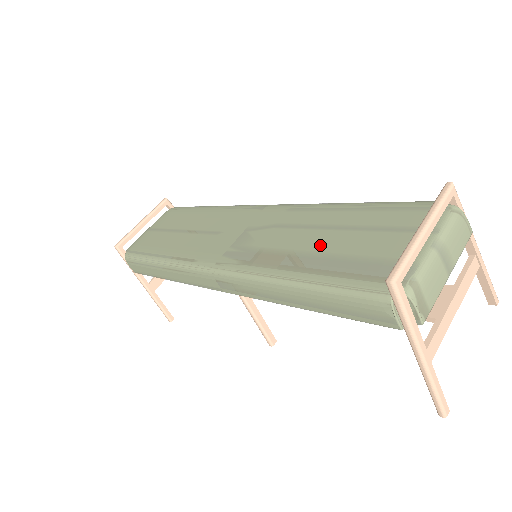
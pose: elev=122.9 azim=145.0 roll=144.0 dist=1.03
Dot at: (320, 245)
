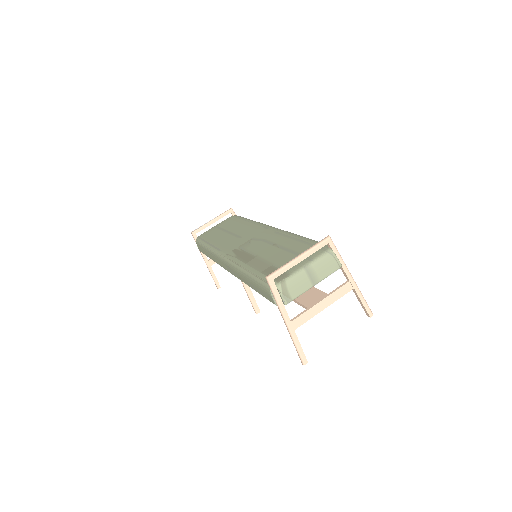
Dot at: (269, 255)
